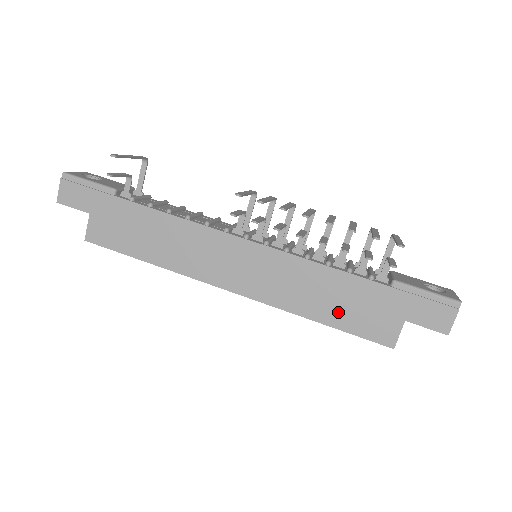
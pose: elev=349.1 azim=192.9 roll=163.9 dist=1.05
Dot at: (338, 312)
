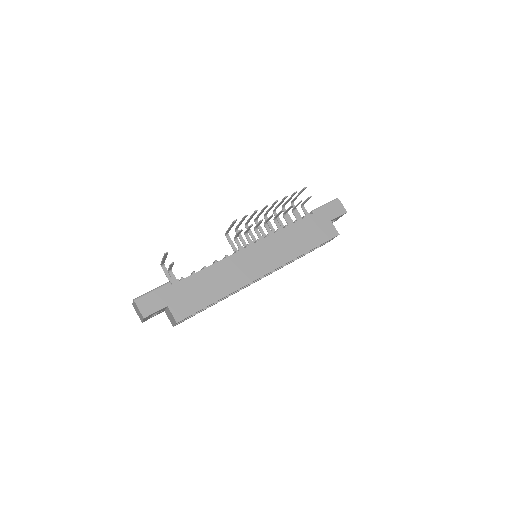
Dot at: (309, 240)
